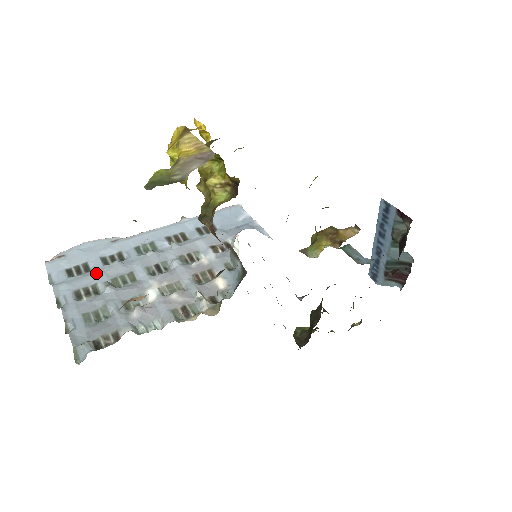
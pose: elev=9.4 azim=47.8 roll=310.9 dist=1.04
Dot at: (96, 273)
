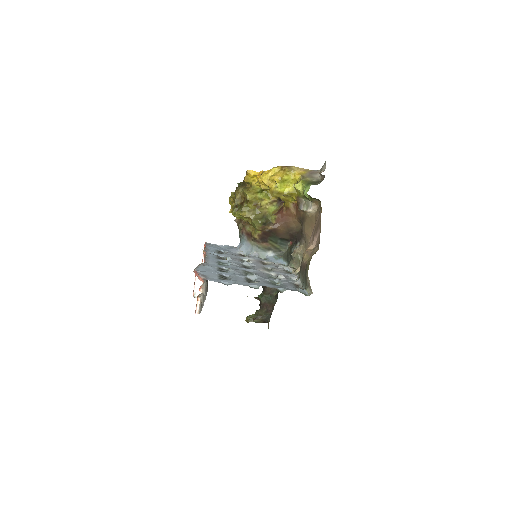
Dot at: (235, 274)
